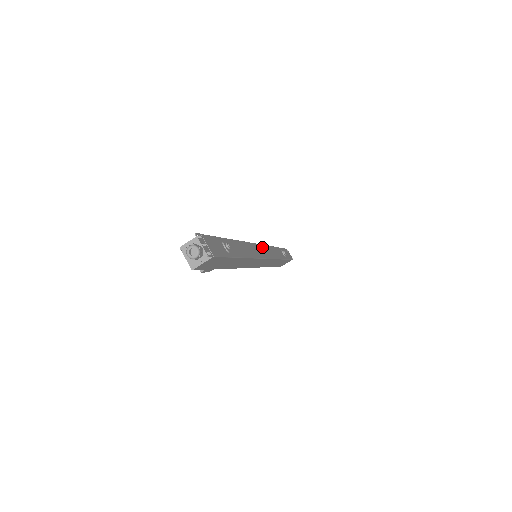
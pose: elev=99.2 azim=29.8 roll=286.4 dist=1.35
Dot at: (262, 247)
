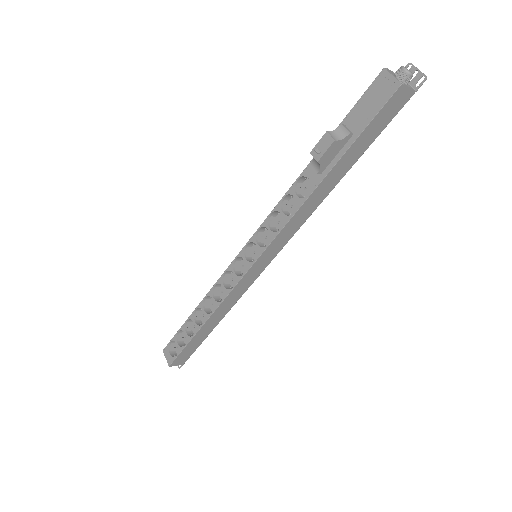
Dot at: occluded
